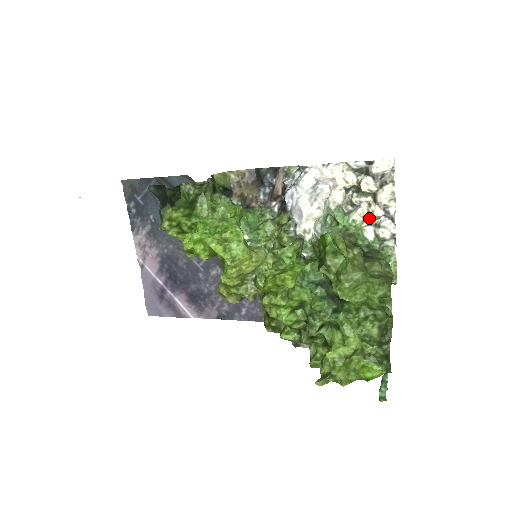
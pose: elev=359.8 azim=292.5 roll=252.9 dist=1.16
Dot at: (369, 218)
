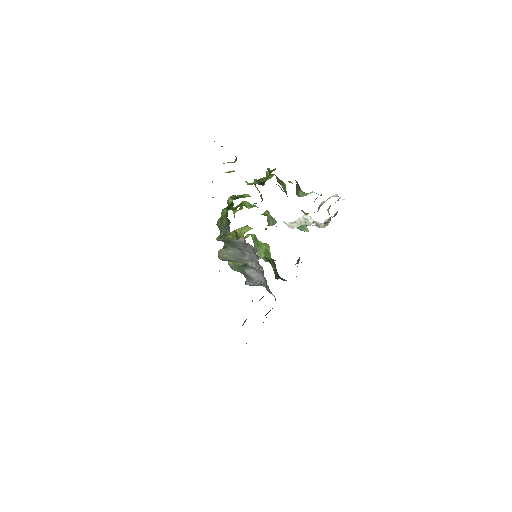
Dot at: (319, 207)
